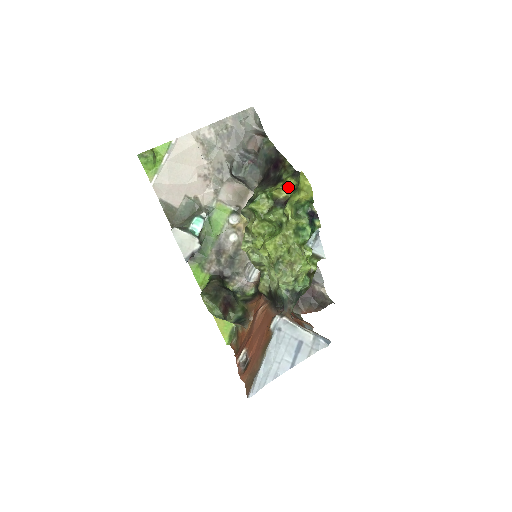
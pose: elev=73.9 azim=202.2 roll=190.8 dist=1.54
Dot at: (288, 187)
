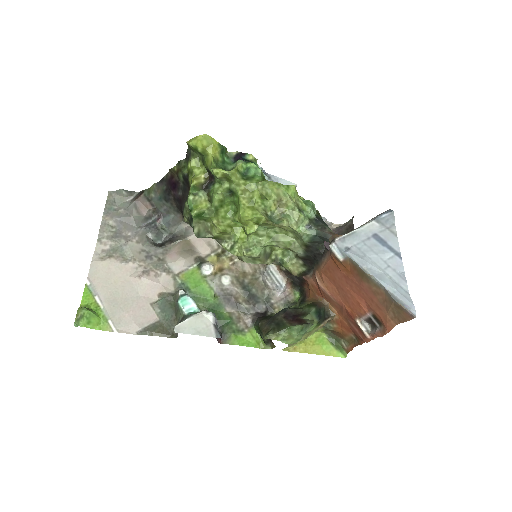
Dot at: (197, 169)
